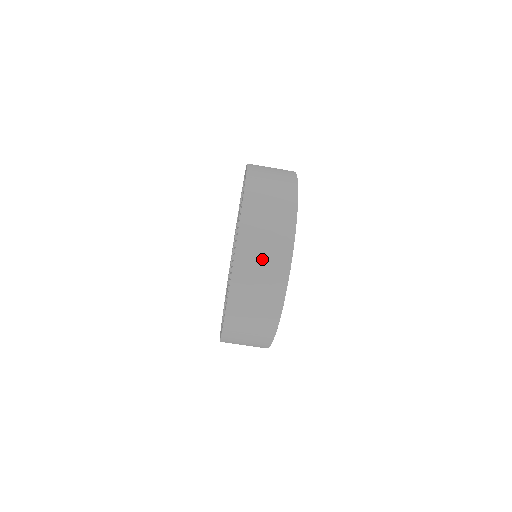
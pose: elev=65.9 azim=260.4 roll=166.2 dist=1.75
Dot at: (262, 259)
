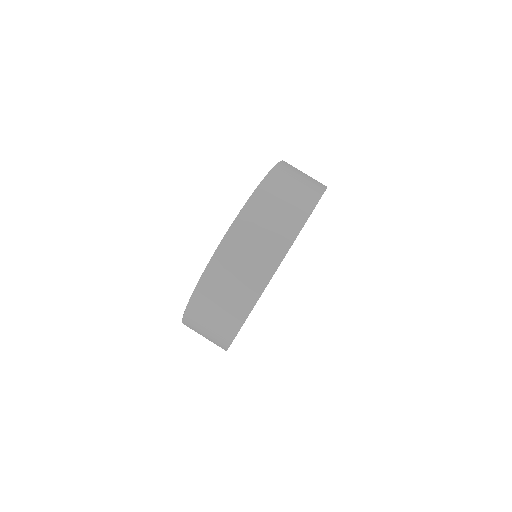
Dot at: (239, 270)
